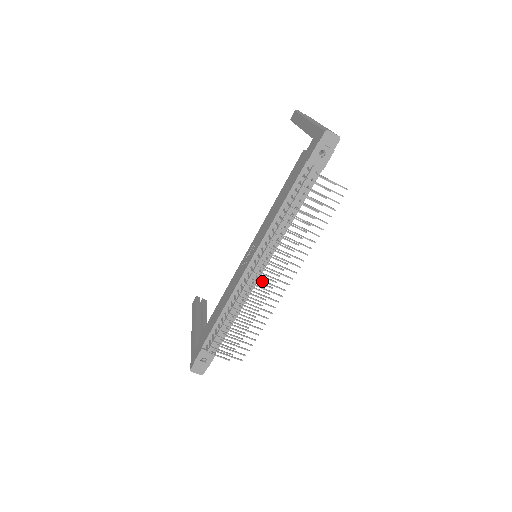
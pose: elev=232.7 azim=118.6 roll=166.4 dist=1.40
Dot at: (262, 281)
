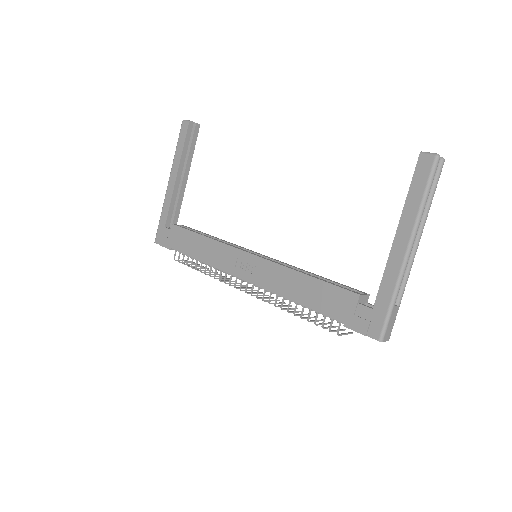
Dot at: occluded
